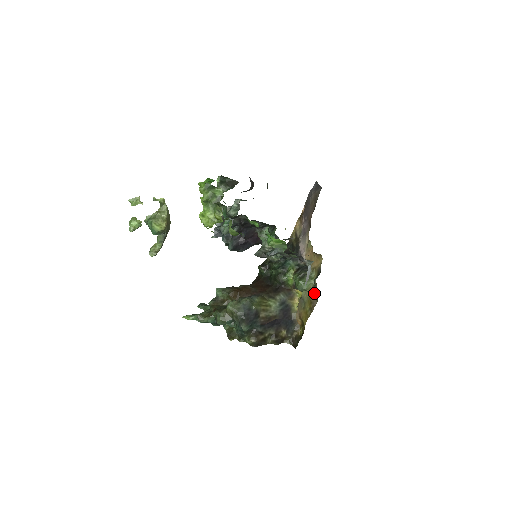
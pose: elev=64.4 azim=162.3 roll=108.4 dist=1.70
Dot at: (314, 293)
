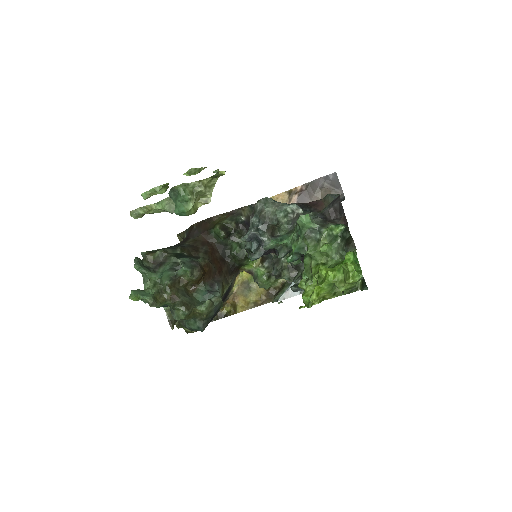
Dot at: (271, 294)
